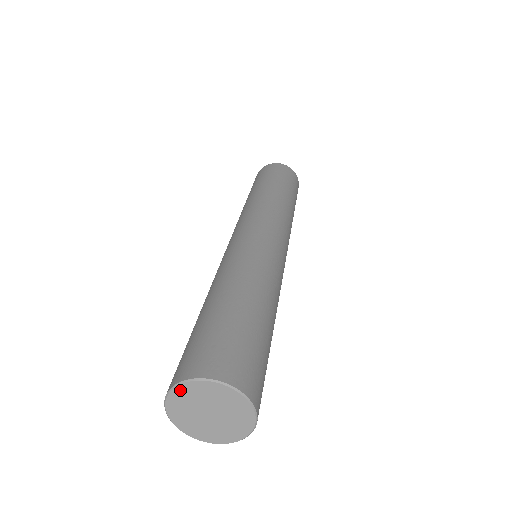
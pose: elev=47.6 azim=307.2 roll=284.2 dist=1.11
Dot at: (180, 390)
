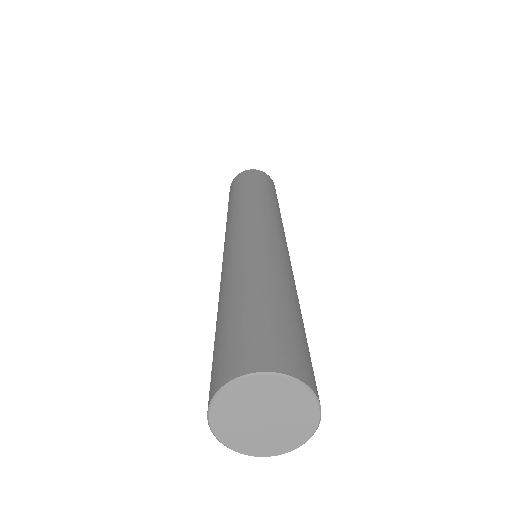
Dot at: (235, 388)
